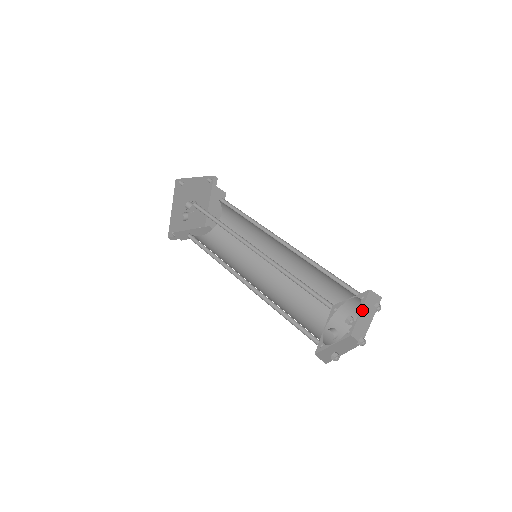
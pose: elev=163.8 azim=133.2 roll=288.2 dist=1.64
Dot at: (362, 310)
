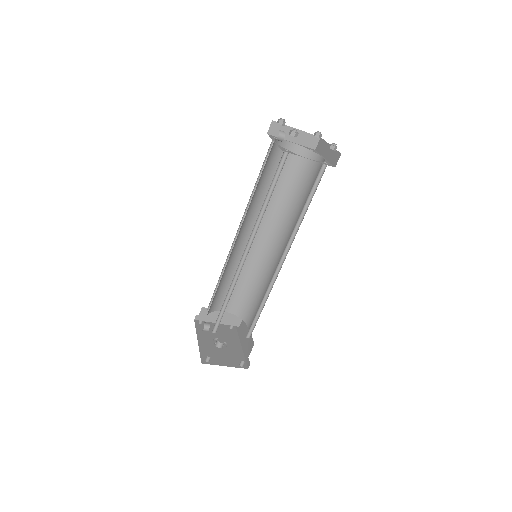
Dot at: (323, 156)
